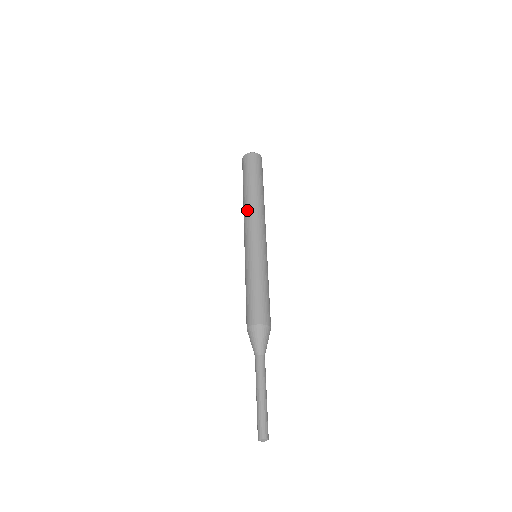
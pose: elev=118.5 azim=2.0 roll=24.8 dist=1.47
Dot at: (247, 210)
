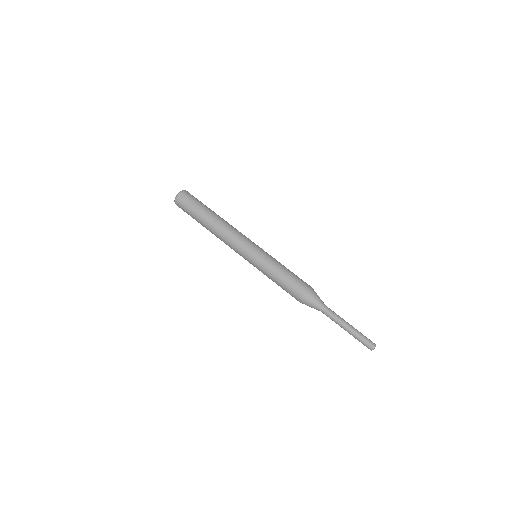
Dot at: (219, 238)
